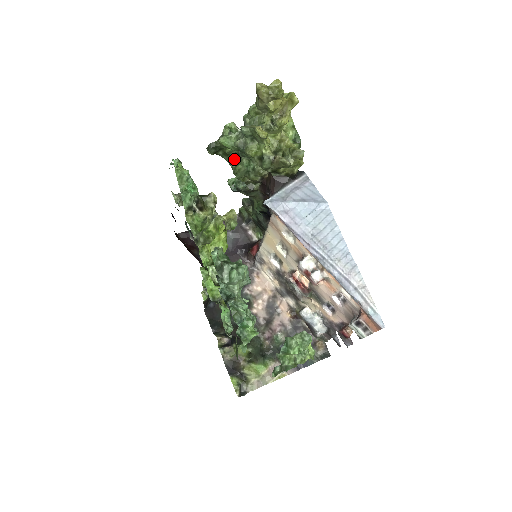
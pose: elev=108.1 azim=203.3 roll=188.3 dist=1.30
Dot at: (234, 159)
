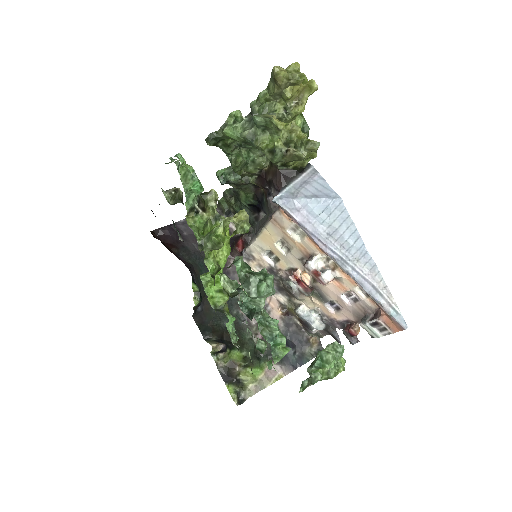
Dot at: (233, 150)
